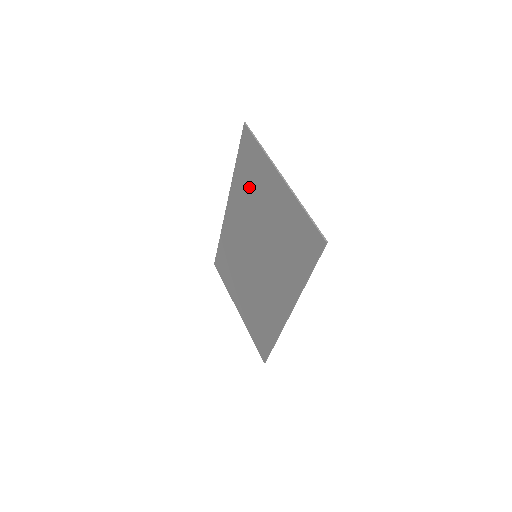
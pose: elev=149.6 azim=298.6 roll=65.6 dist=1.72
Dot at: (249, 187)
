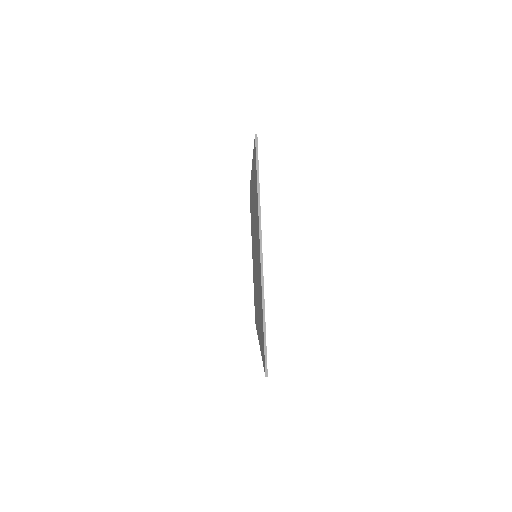
Dot at: occluded
